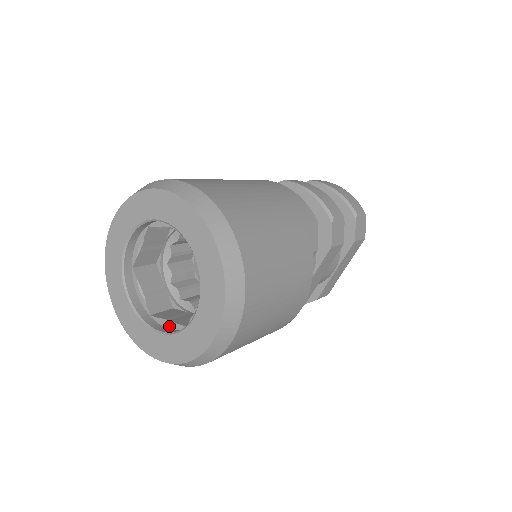
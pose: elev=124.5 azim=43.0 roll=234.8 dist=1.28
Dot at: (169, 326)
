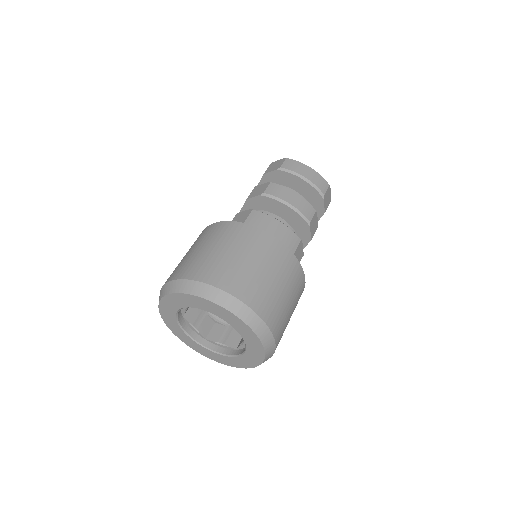
Dot at: (222, 346)
